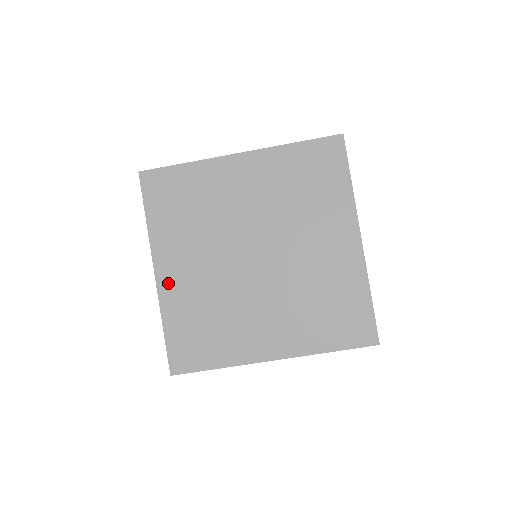
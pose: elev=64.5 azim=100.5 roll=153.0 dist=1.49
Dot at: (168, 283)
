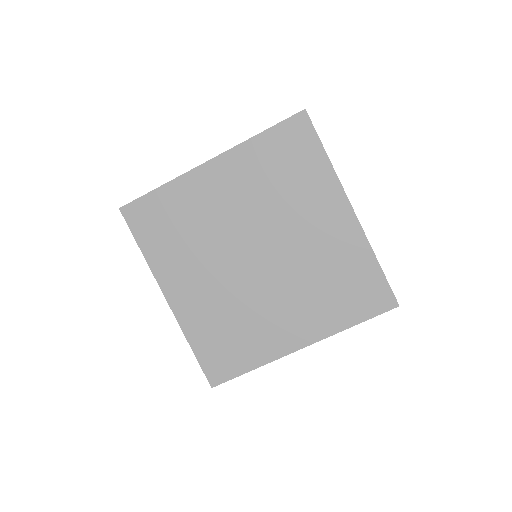
Dot at: (182, 305)
